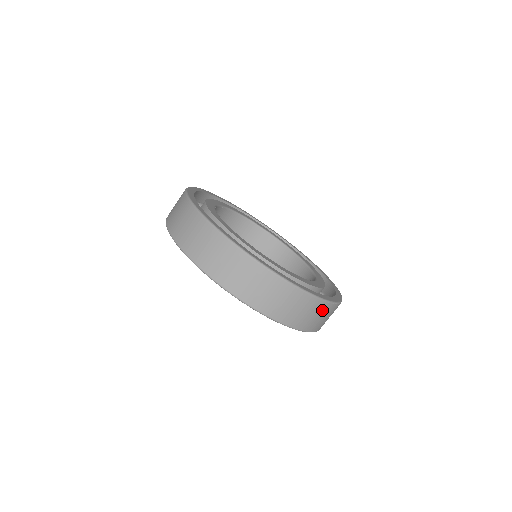
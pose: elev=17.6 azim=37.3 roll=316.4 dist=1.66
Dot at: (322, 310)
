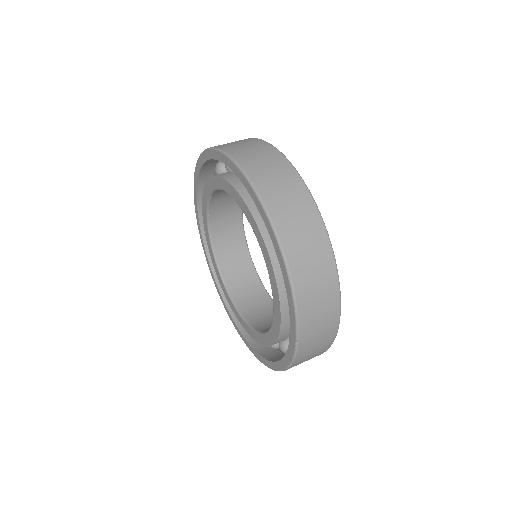
Dot at: (328, 325)
